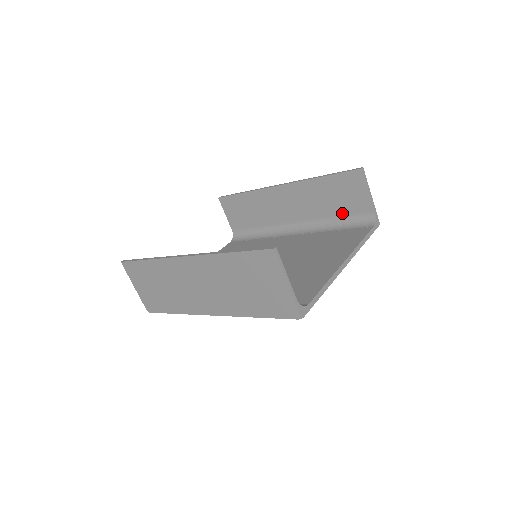
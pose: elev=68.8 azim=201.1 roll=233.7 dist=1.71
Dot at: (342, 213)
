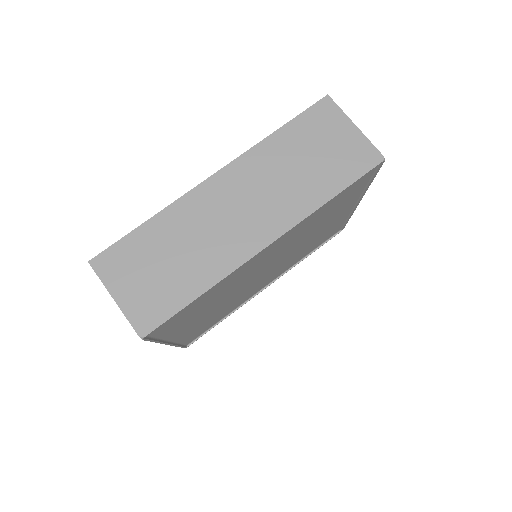
Dot at: occluded
